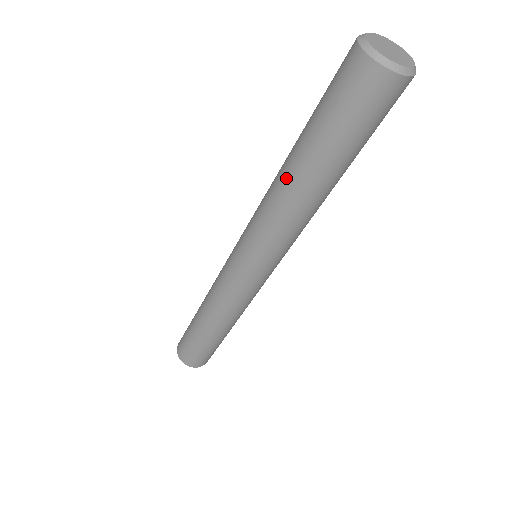
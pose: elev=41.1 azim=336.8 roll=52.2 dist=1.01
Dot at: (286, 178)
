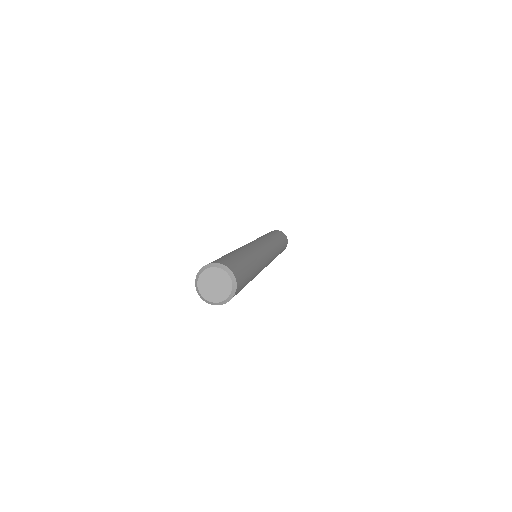
Dot at: occluded
